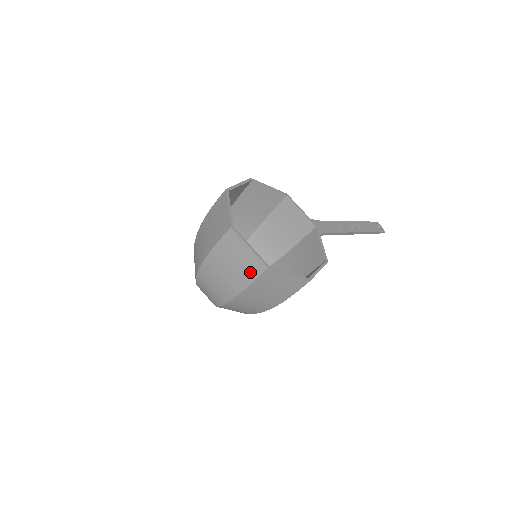
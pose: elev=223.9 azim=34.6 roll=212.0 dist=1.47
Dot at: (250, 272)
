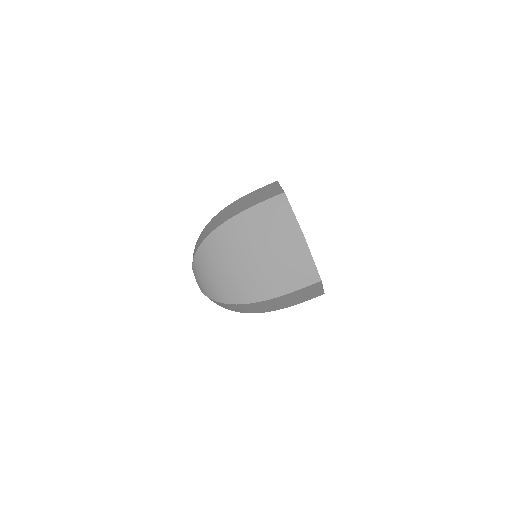
Dot at: (301, 281)
